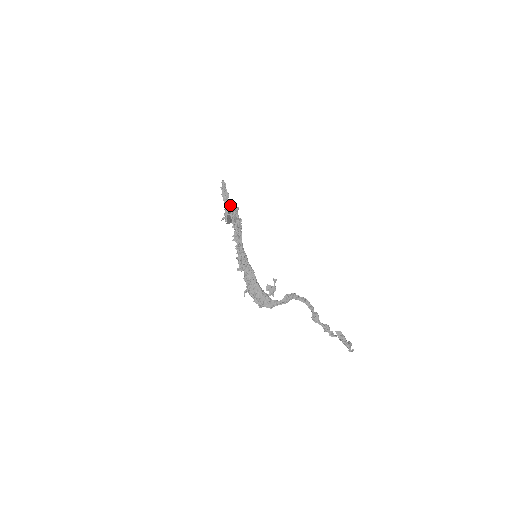
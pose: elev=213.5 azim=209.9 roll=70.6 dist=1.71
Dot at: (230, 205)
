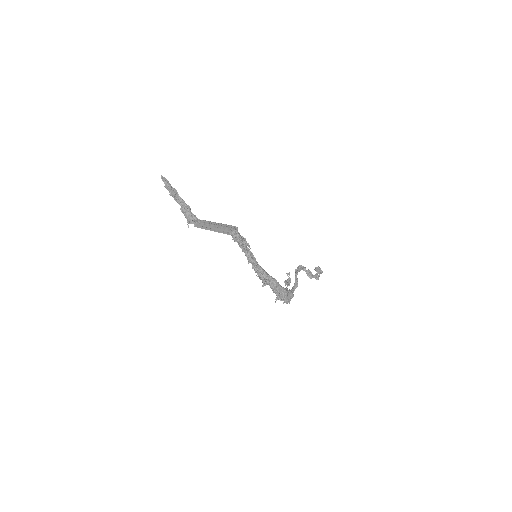
Dot at: (185, 203)
